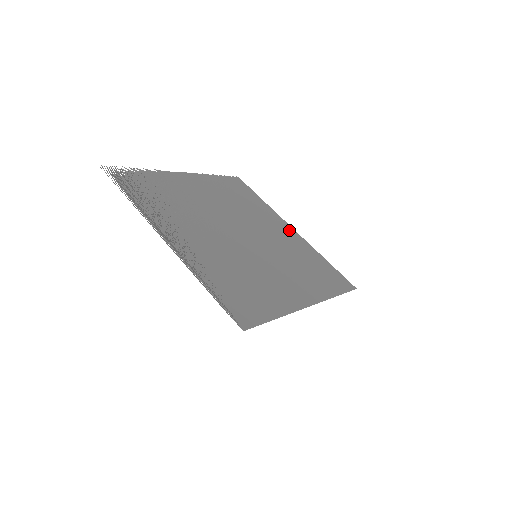
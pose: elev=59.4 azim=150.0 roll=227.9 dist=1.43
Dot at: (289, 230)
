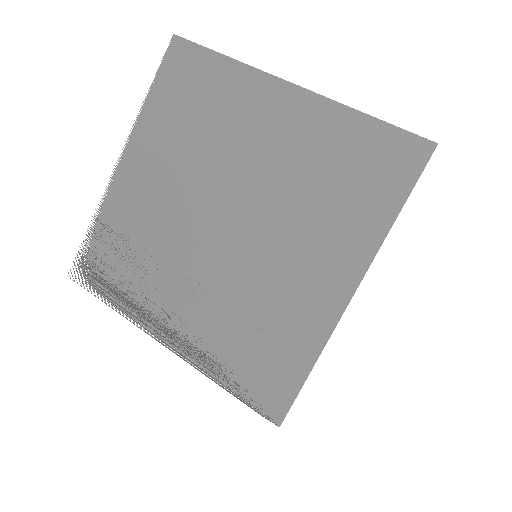
Dot at: (285, 101)
